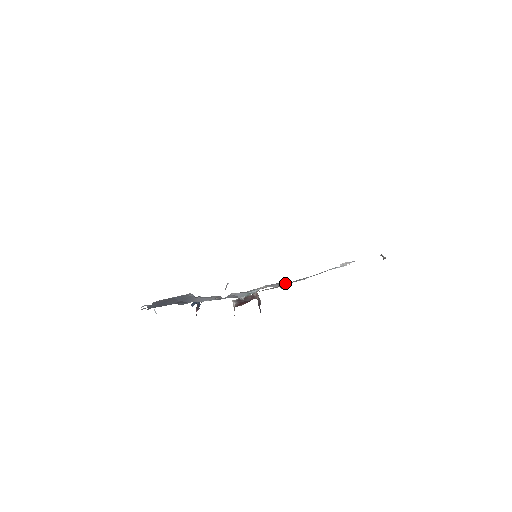
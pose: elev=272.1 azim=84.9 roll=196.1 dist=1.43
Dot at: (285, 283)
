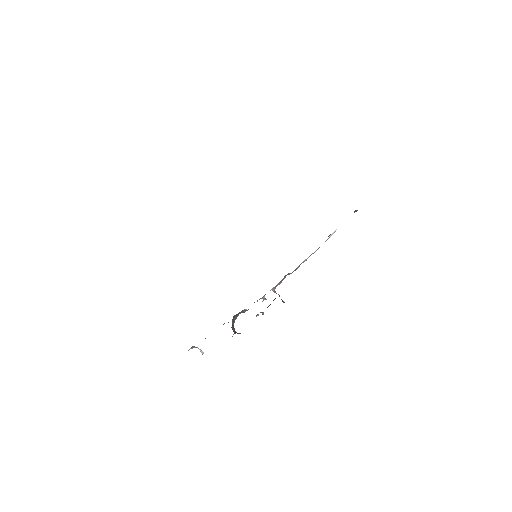
Dot at: occluded
